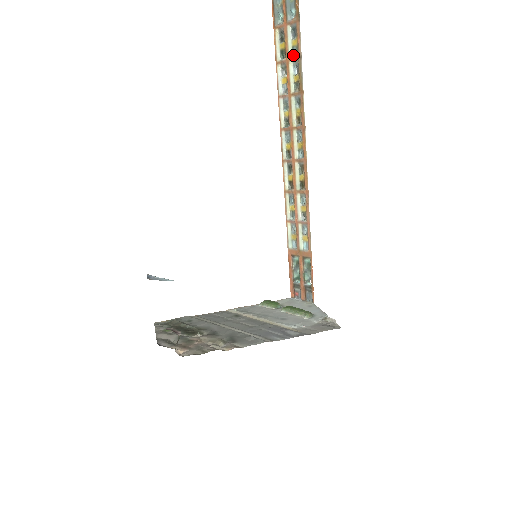
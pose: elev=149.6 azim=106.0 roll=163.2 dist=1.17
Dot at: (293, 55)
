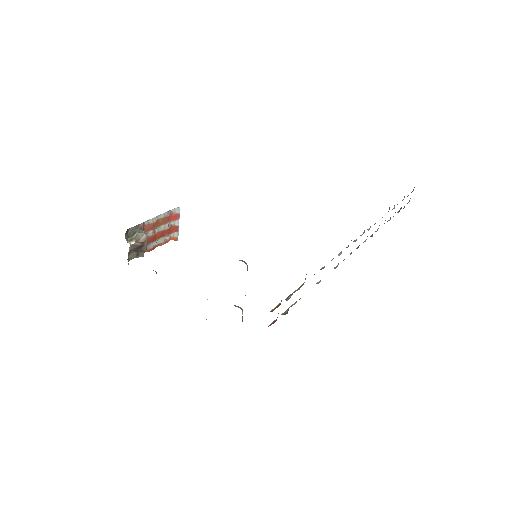
Dot at: occluded
